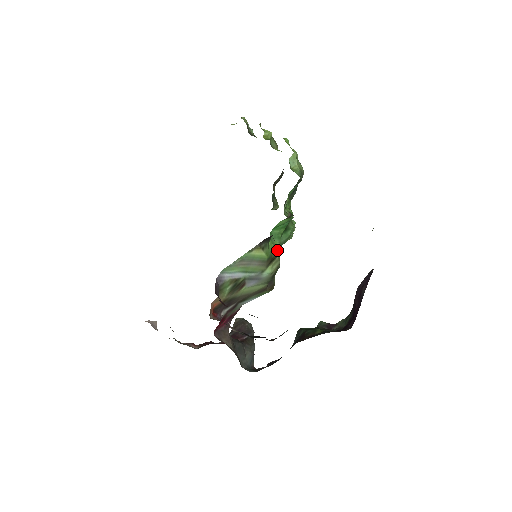
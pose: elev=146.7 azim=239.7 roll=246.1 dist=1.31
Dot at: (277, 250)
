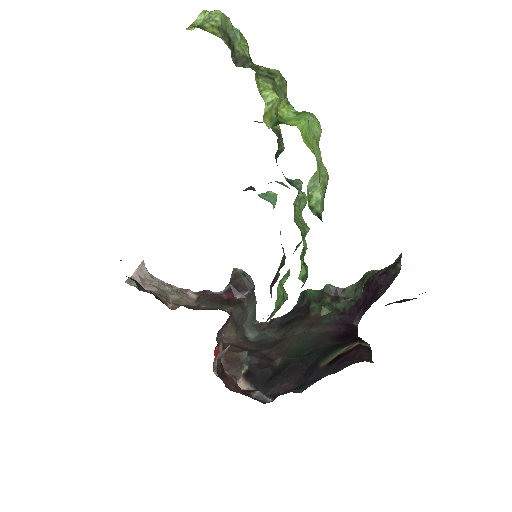
Dot at: (284, 282)
